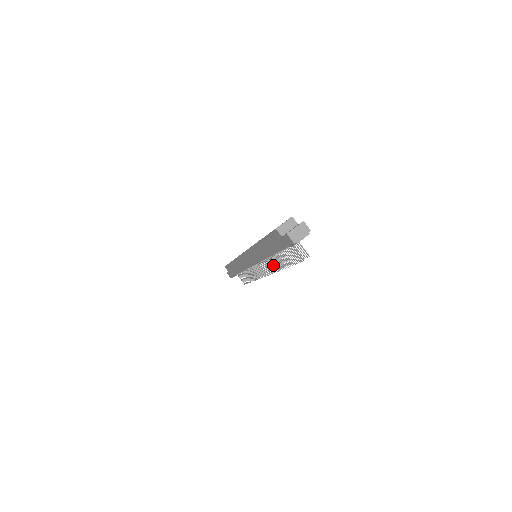
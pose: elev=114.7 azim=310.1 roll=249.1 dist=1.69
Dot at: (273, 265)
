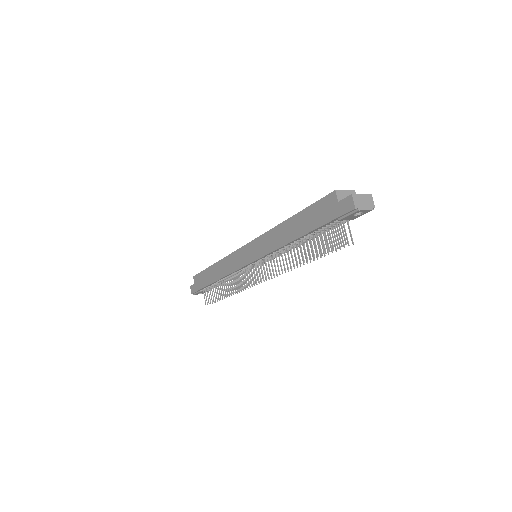
Dot at: occluded
